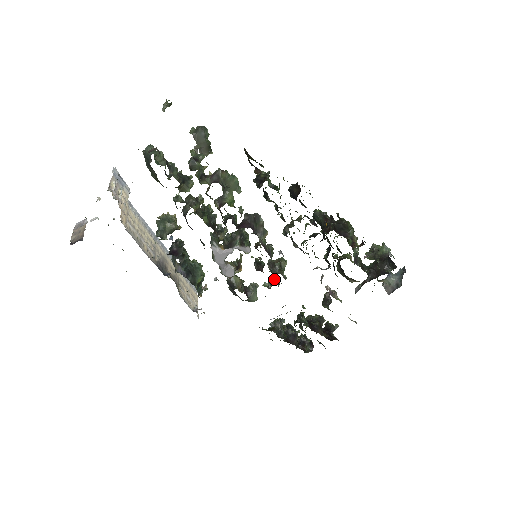
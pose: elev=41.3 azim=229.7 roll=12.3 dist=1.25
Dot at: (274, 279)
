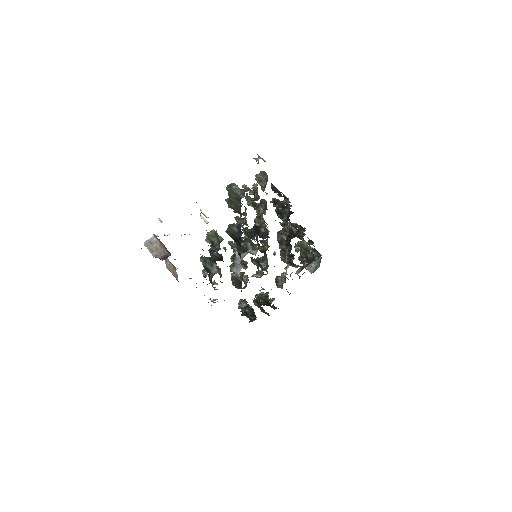
Dot at: (262, 271)
